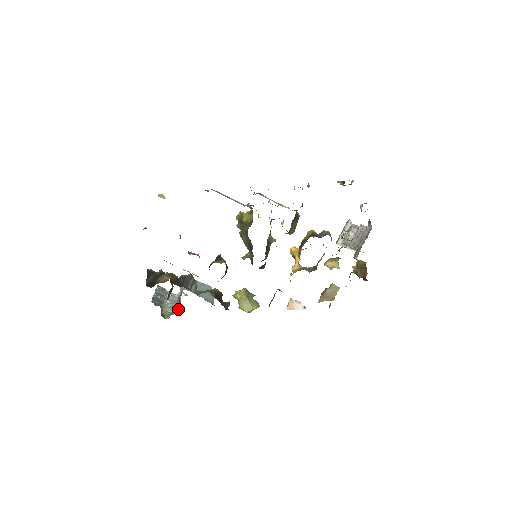
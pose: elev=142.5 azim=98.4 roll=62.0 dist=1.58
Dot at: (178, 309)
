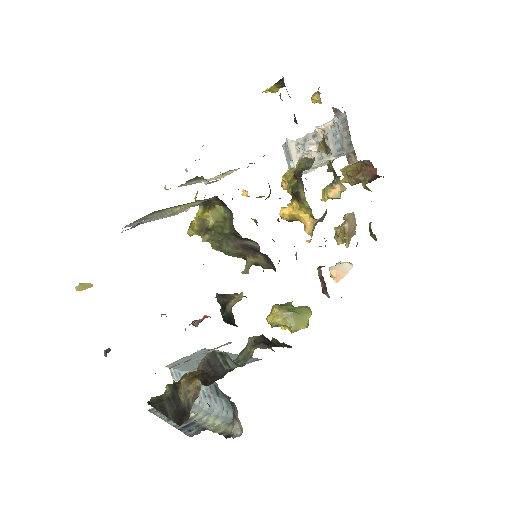
Dot at: occluded
